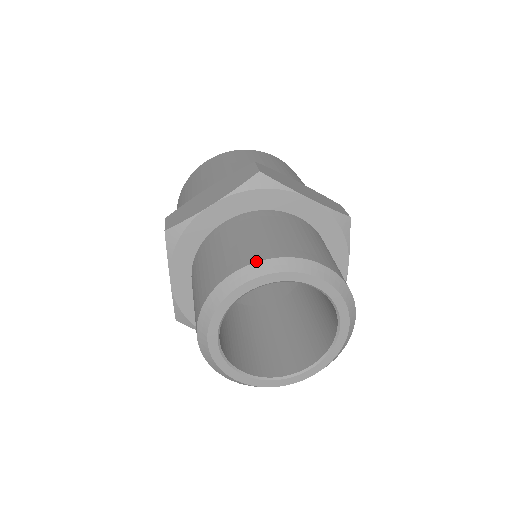
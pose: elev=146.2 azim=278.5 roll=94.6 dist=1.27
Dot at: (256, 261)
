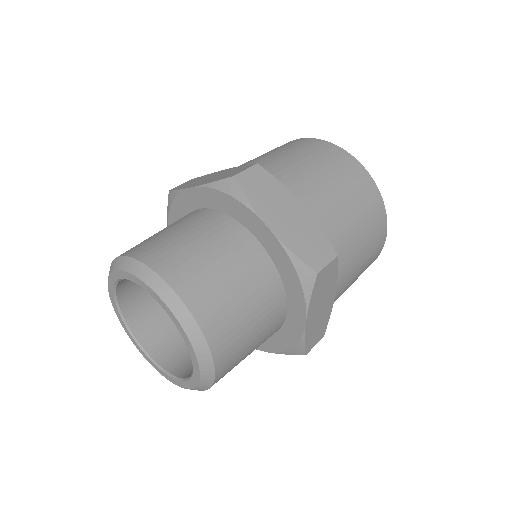
Dot at: (135, 257)
